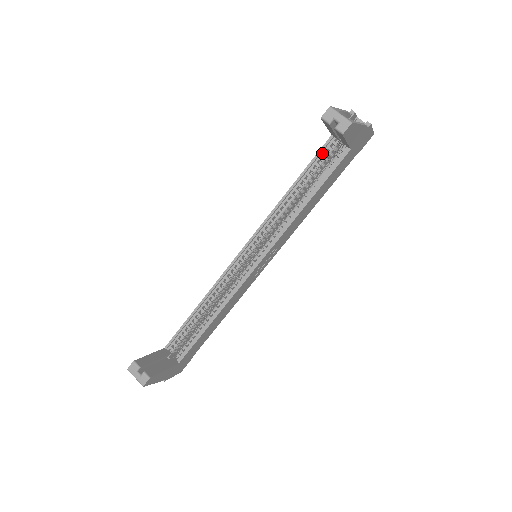
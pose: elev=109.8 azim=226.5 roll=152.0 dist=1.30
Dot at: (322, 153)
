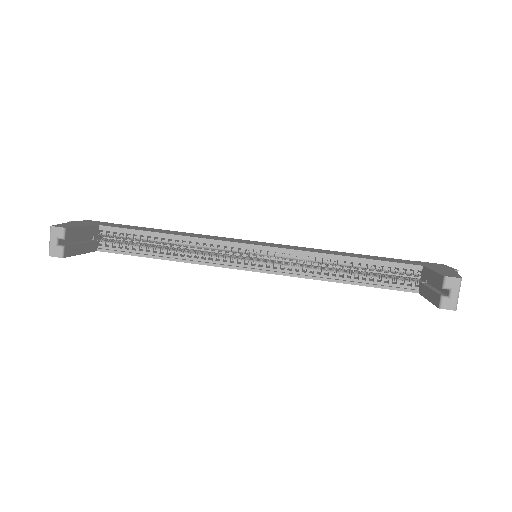
Dot at: (399, 266)
